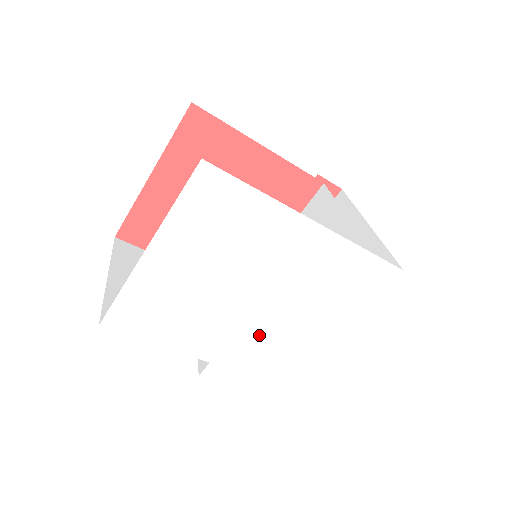
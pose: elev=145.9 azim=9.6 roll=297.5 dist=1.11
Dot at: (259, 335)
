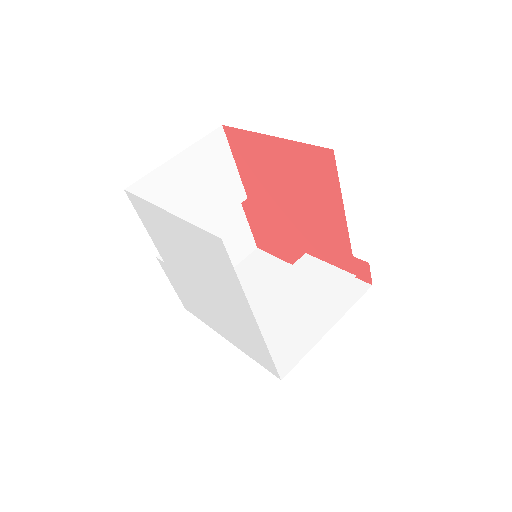
Dot at: (195, 291)
